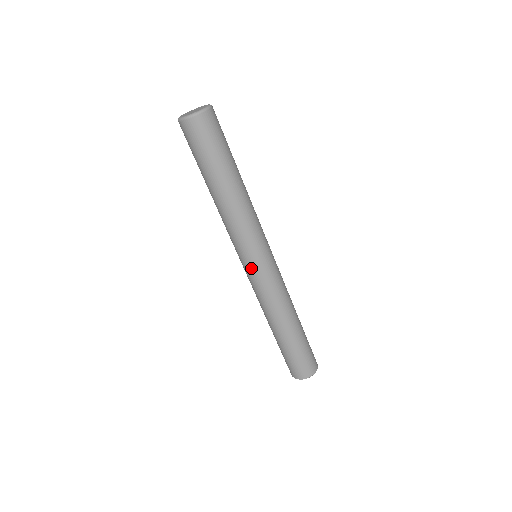
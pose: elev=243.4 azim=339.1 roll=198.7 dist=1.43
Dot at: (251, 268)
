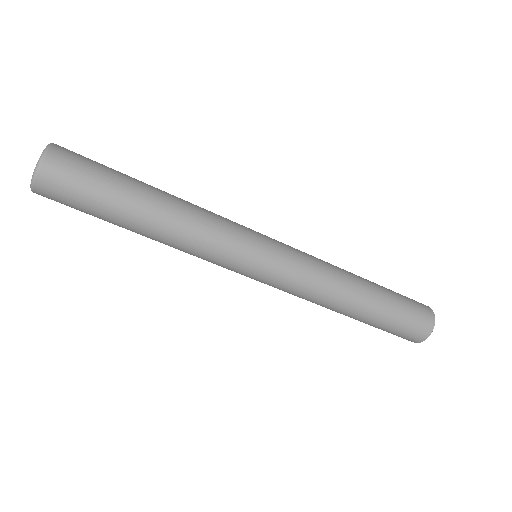
Dot at: (263, 270)
